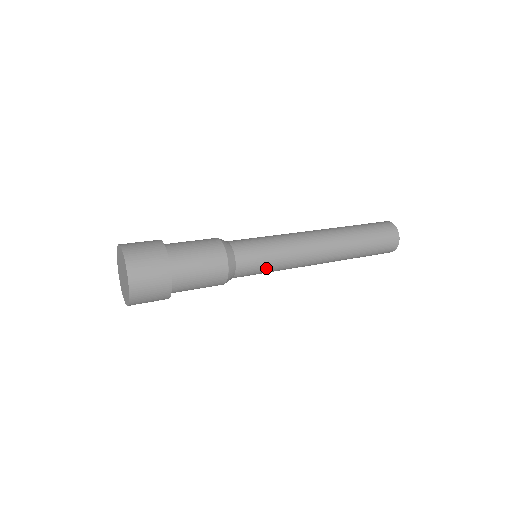
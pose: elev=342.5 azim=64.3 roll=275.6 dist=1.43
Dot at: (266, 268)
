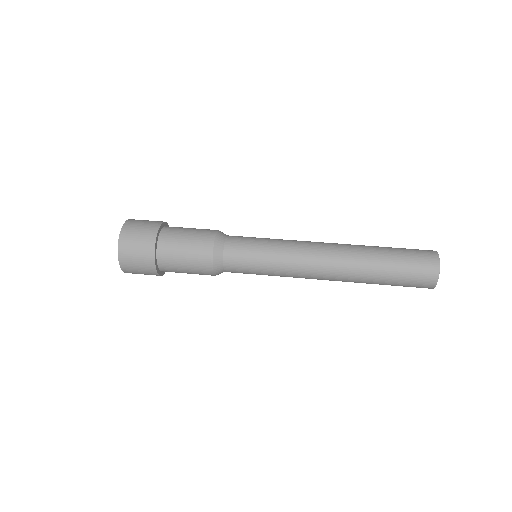
Dot at: occluded
